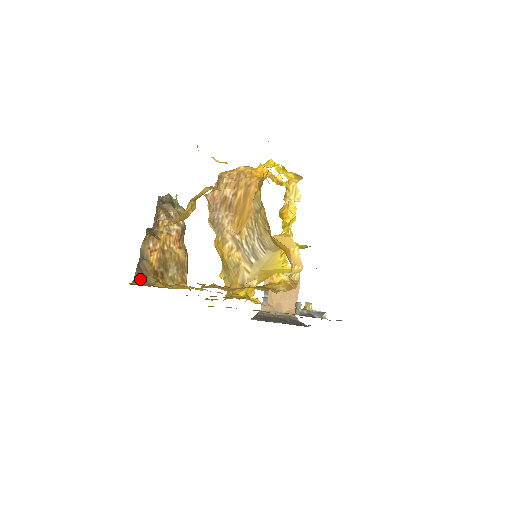
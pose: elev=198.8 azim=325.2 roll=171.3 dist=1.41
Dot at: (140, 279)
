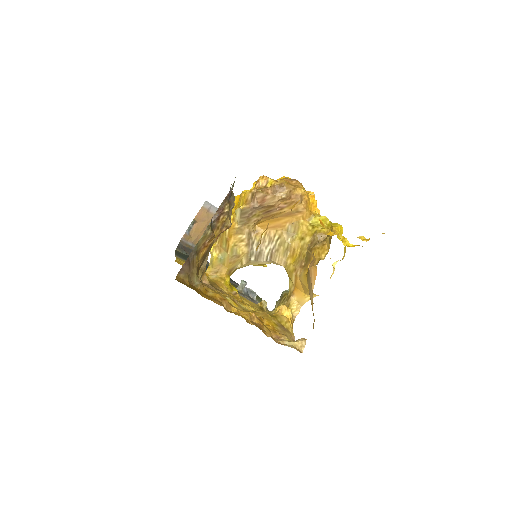
Dot at: (186, 274)
